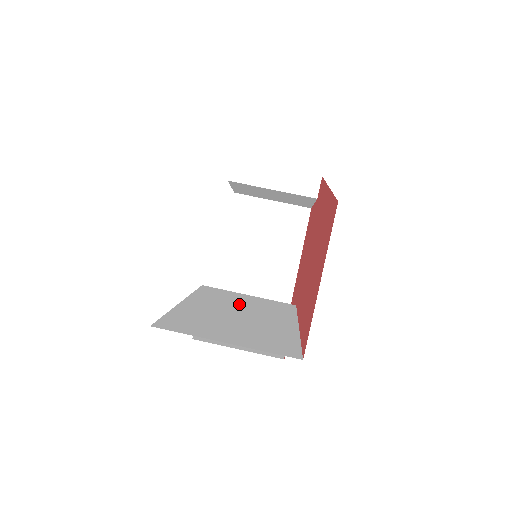
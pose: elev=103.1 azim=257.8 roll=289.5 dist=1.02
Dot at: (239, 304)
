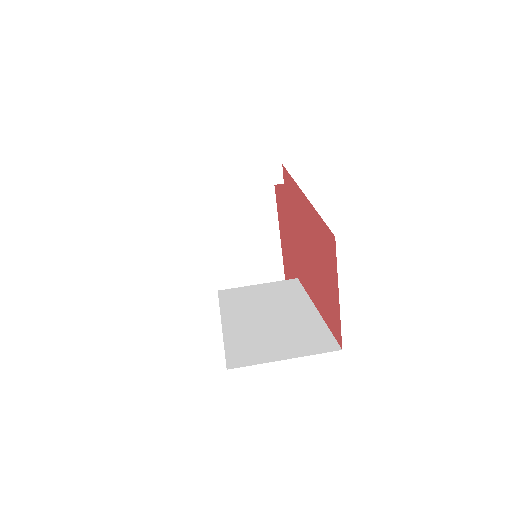
Dot at: (260, 302)
